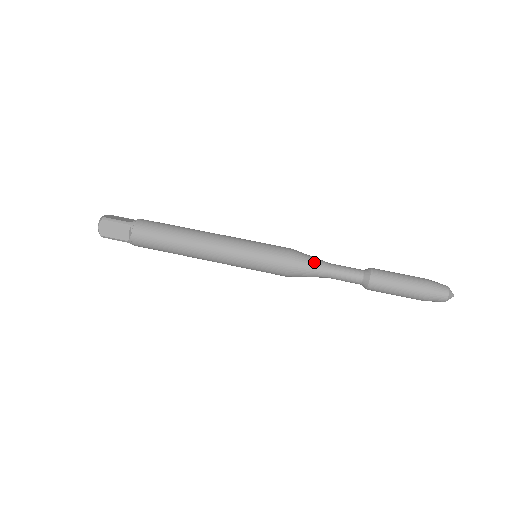
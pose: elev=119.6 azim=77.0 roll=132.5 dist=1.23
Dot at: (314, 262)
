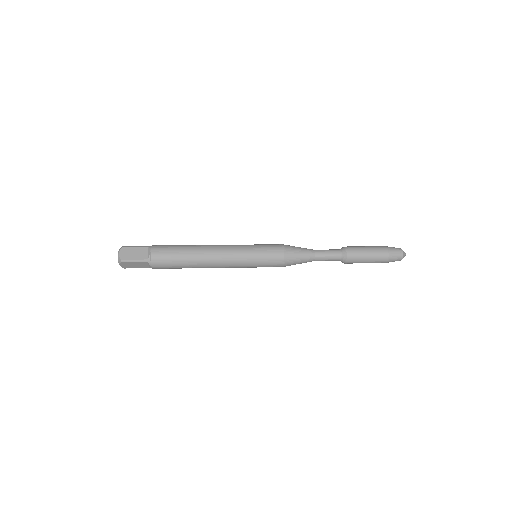
Dot at: (302, 248)
